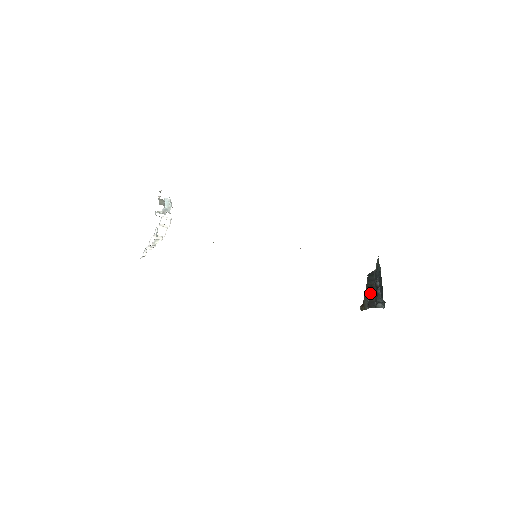
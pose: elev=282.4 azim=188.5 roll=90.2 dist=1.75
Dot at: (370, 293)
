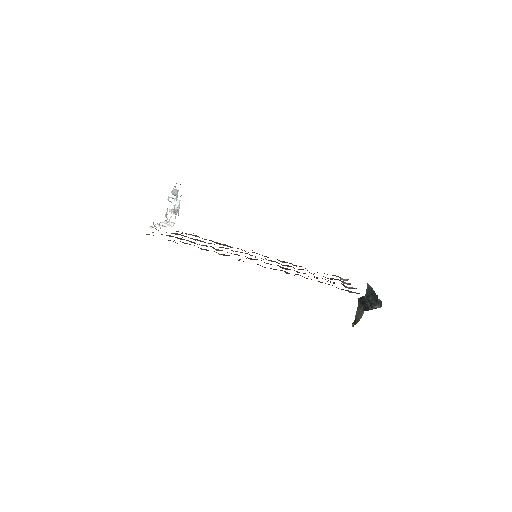
Dot at: (364, 304)
